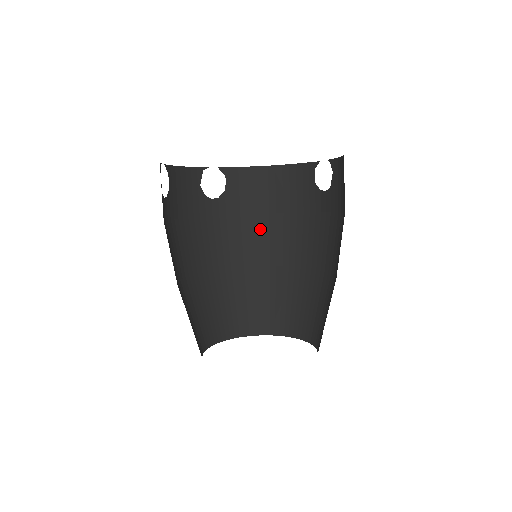
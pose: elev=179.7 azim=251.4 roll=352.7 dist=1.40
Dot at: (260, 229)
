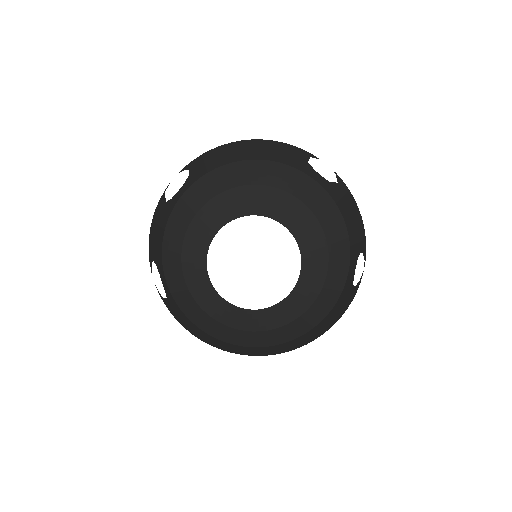
Dot at: (231, 171)
